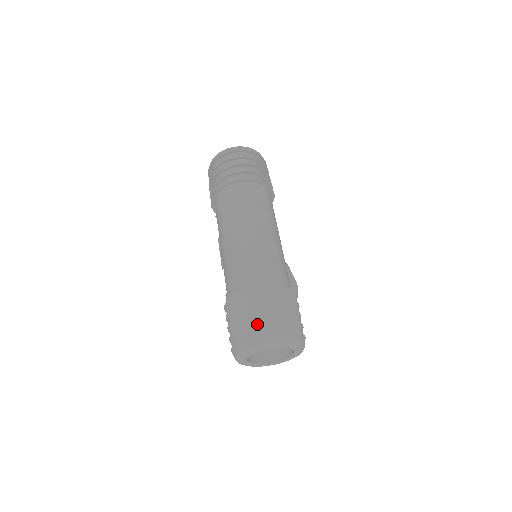
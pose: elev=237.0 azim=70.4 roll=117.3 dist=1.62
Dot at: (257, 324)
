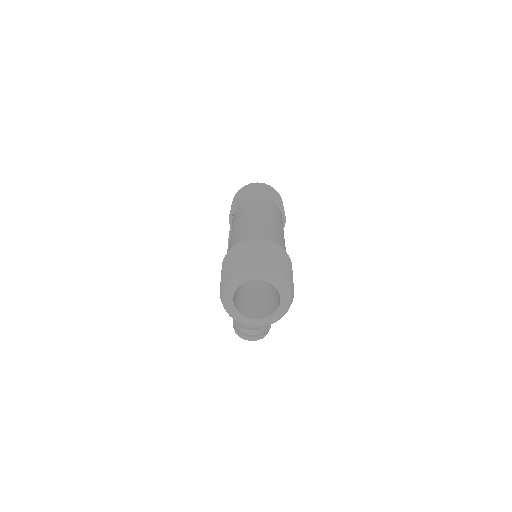
Dot at: (260, 257)
